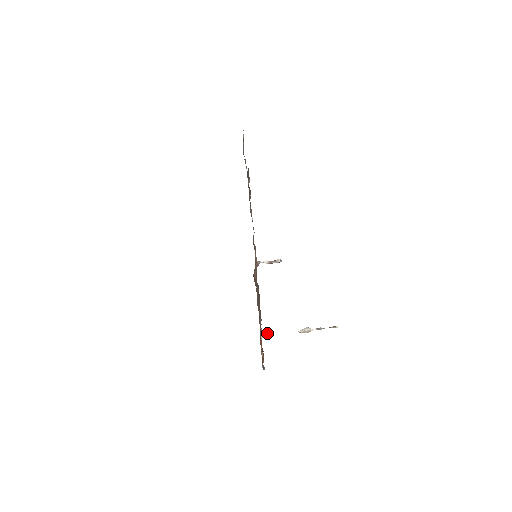
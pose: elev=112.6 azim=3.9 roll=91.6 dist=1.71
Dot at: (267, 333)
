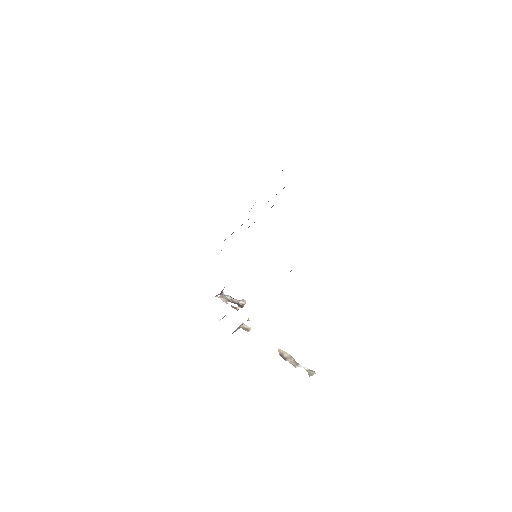
Dot at: occluded
